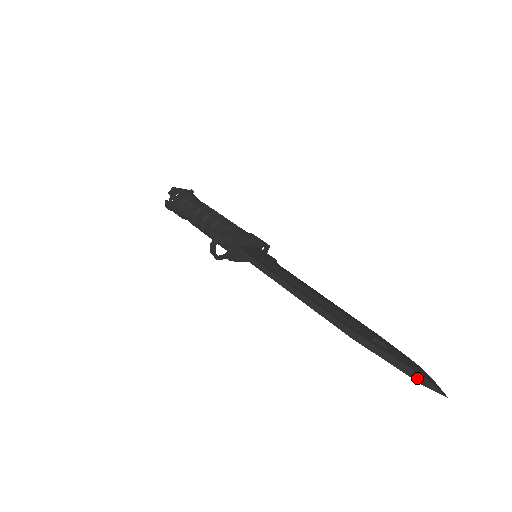
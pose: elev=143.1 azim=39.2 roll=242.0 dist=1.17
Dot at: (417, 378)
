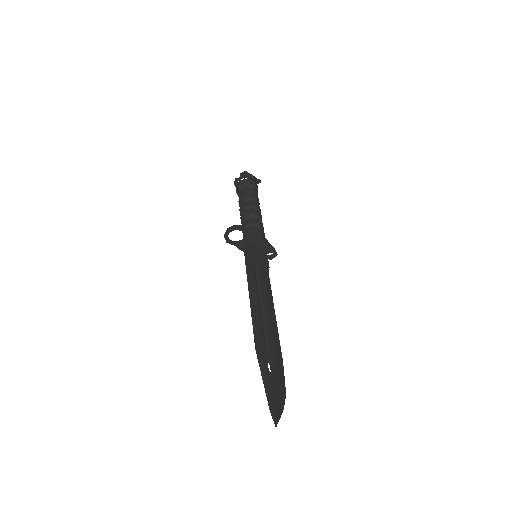
Dot at: (270, 402)
